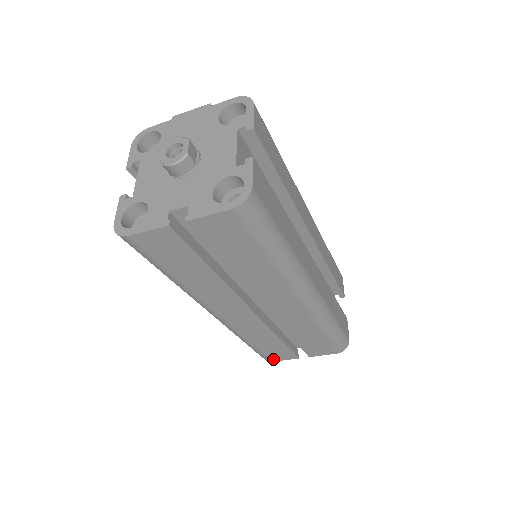
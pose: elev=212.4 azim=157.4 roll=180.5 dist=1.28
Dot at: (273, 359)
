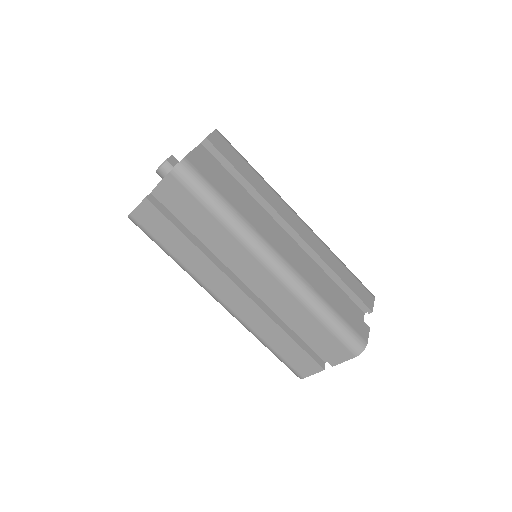
Dot at: (302, 373)
